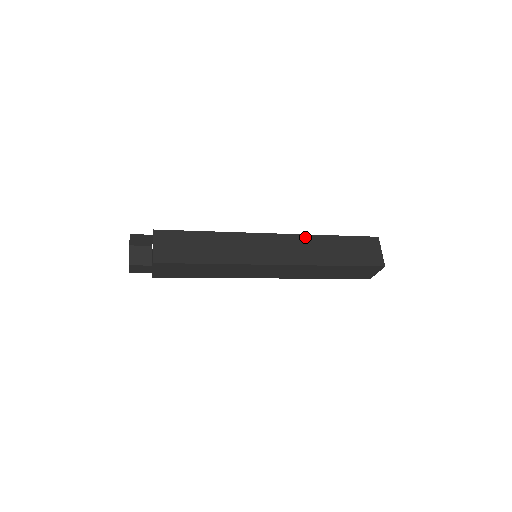
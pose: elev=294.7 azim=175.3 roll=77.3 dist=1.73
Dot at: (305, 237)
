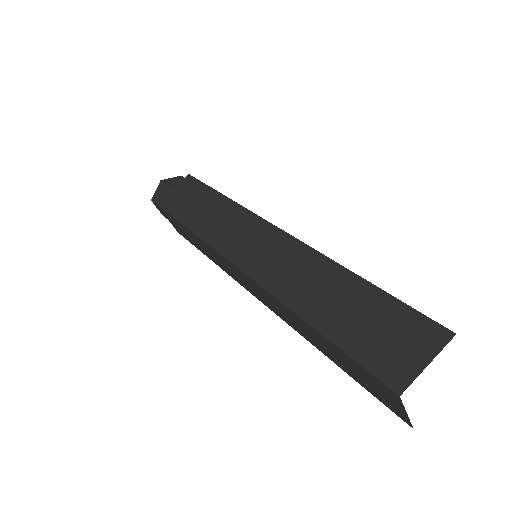
Dot at: (314, 255)
